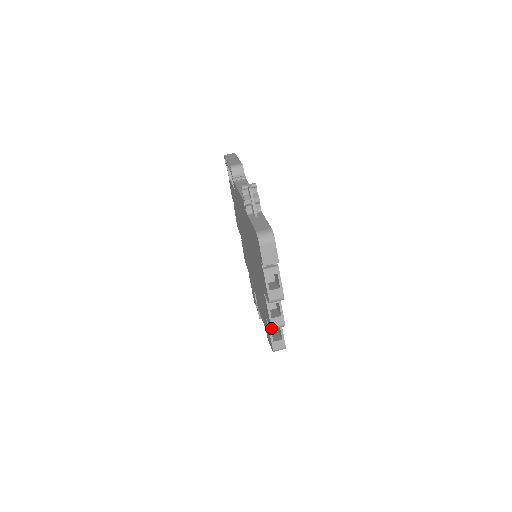
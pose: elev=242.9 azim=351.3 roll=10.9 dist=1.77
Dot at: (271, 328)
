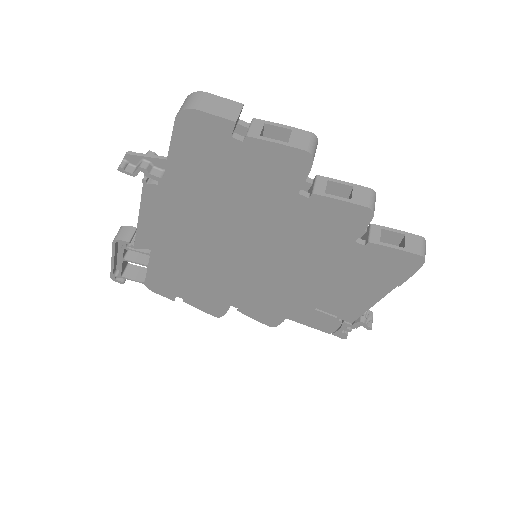
Dot at: (370, 209)
